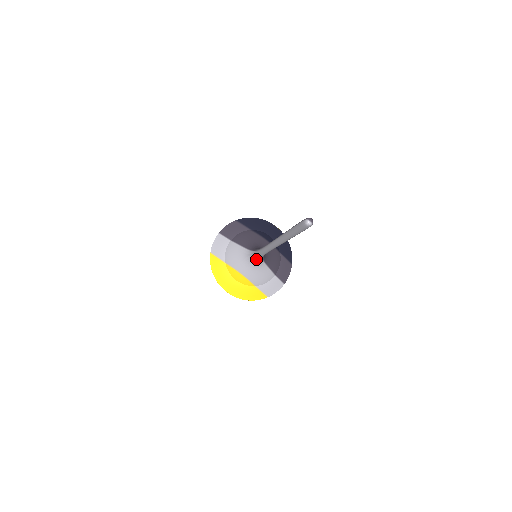
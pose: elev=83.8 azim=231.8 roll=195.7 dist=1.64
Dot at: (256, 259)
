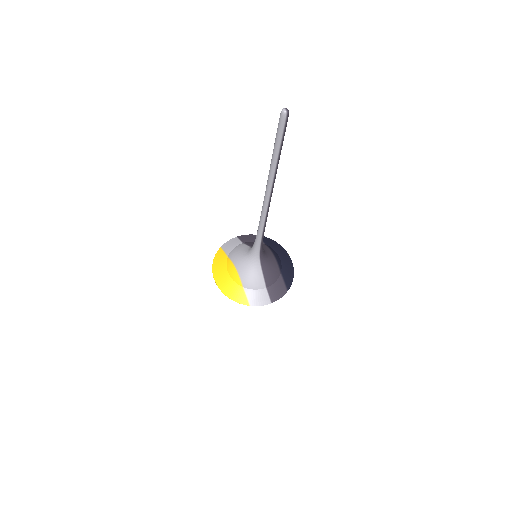
Dot at: (253, 251)
